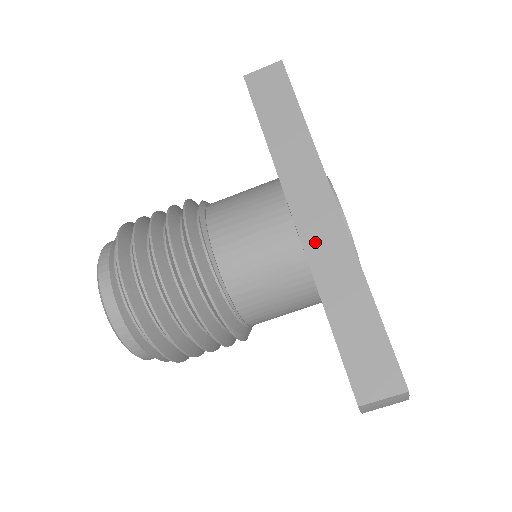
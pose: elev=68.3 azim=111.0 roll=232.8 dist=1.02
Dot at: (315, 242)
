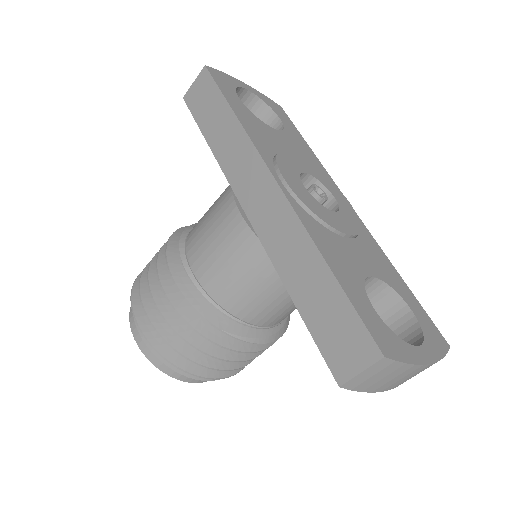
Dot at: (265, 225)
